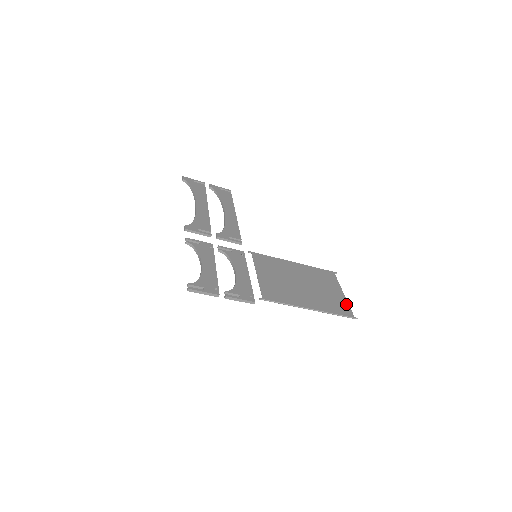
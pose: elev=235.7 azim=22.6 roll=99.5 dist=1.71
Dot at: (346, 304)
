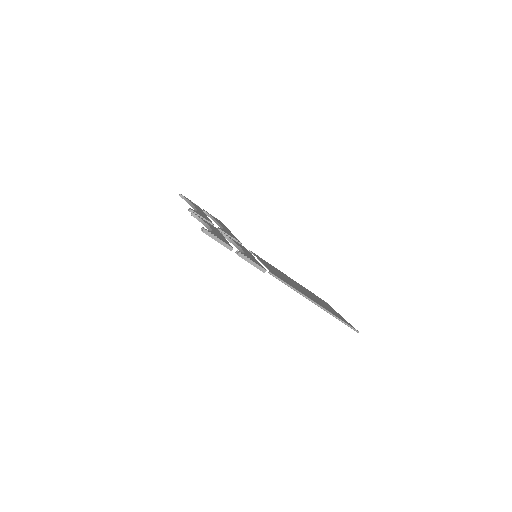
Dot at: (345, 320)
